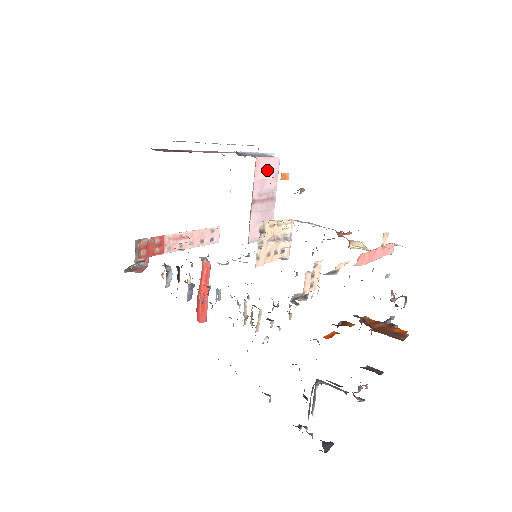
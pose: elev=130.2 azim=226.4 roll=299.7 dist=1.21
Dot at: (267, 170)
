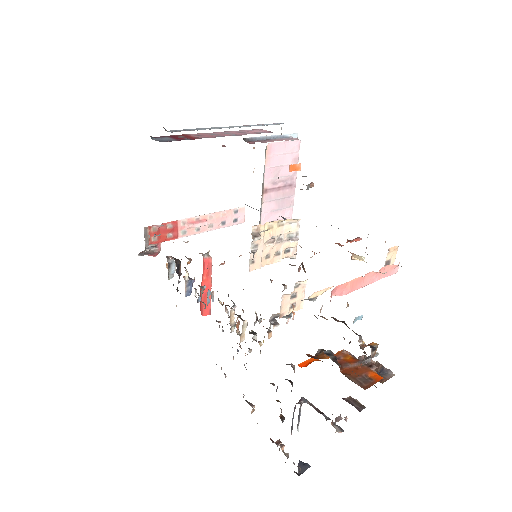
Dot at: (283, 155)
